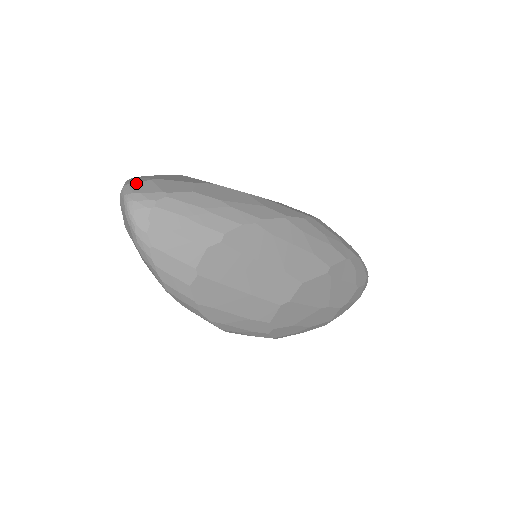
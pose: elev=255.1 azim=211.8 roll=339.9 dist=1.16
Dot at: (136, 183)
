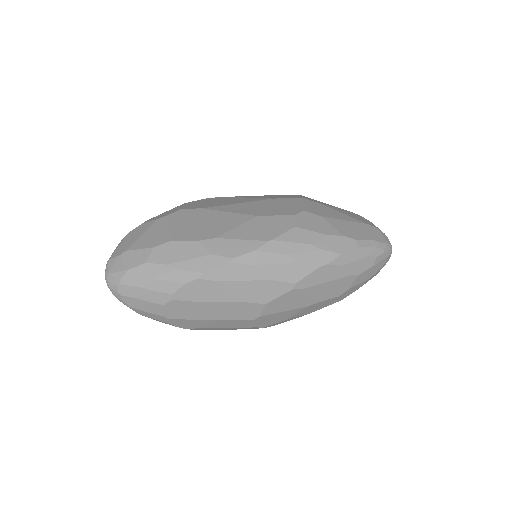
Dot at: (112, 259)
